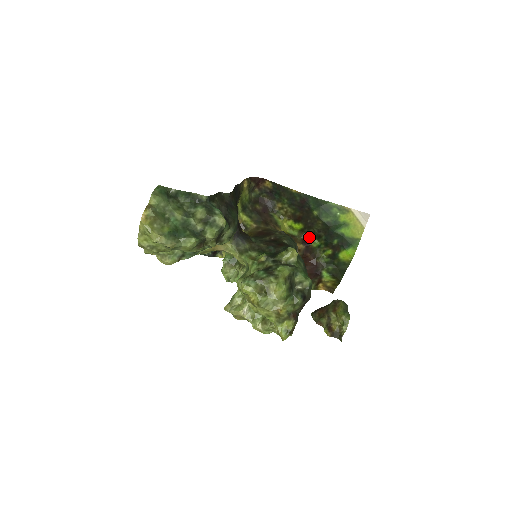
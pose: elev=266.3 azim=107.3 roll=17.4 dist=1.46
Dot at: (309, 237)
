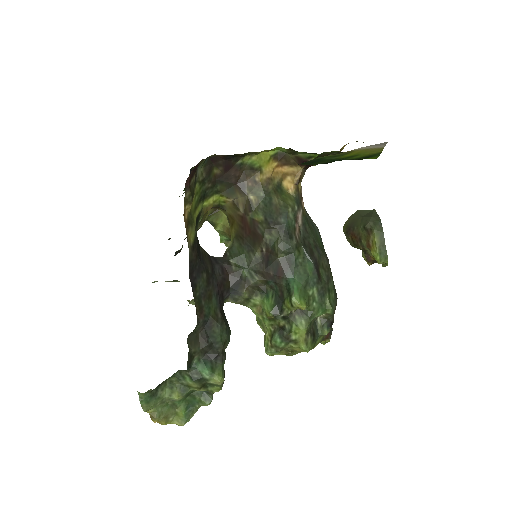
Dot at: (304, 153)
